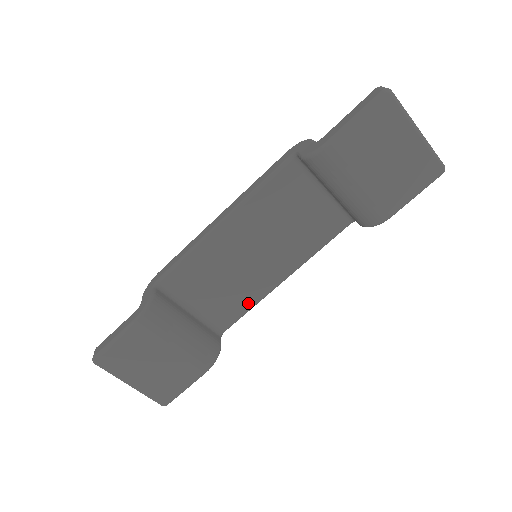
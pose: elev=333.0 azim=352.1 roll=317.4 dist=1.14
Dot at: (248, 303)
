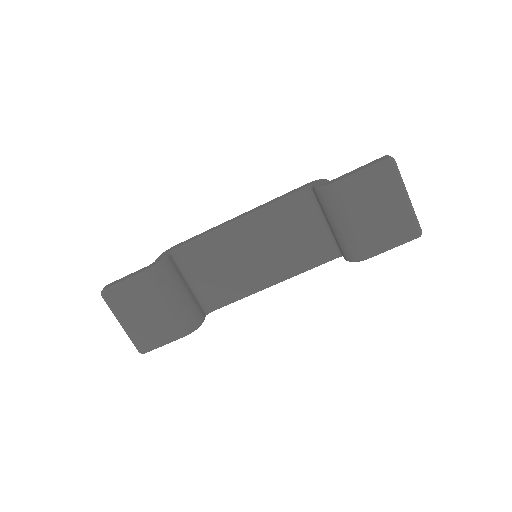
Dot at: (237, 294)
